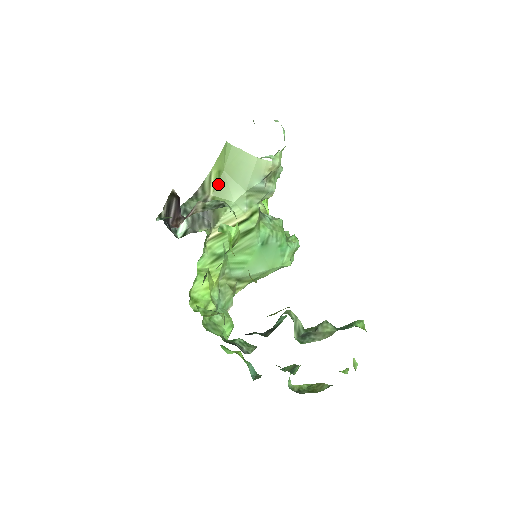
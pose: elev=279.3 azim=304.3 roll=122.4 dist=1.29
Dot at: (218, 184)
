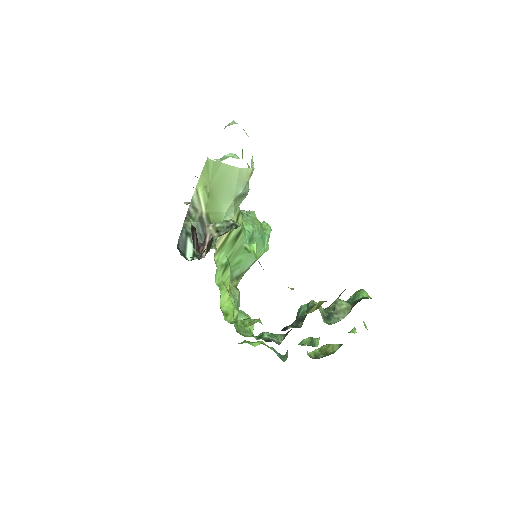
Dot at: (208, 199)
